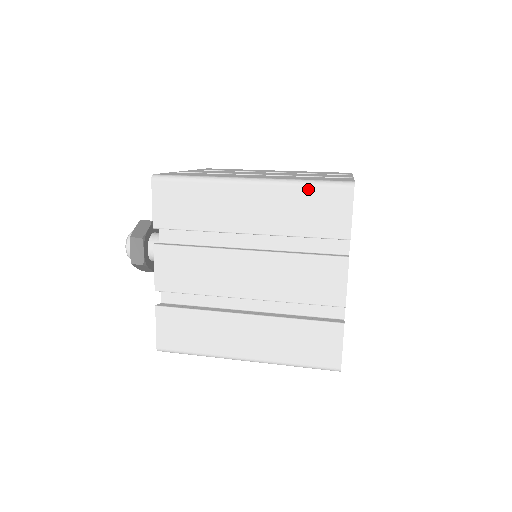
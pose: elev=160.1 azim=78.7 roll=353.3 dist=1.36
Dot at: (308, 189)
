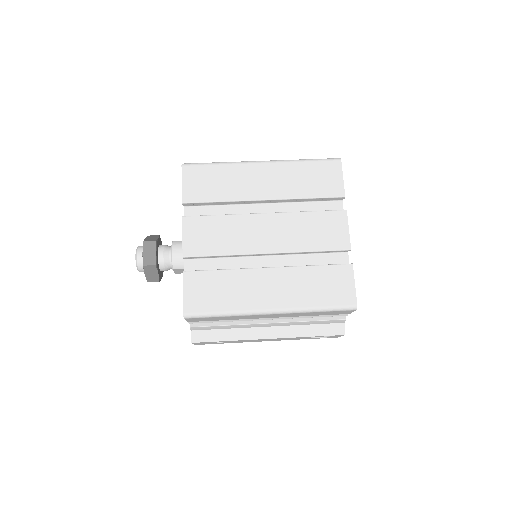
Dot at: (308, 164)
